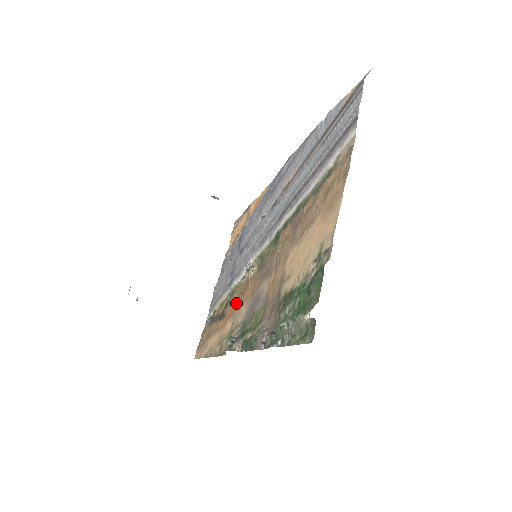
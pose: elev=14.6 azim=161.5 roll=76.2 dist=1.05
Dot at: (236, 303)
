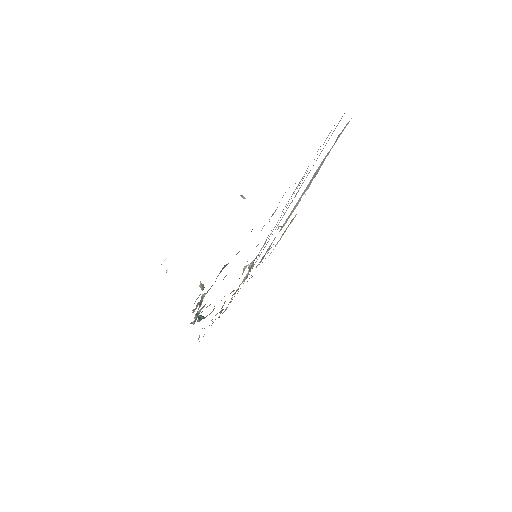
Dot at: occluded
